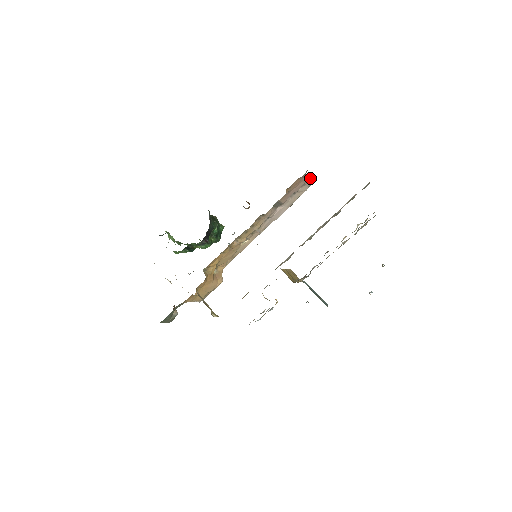
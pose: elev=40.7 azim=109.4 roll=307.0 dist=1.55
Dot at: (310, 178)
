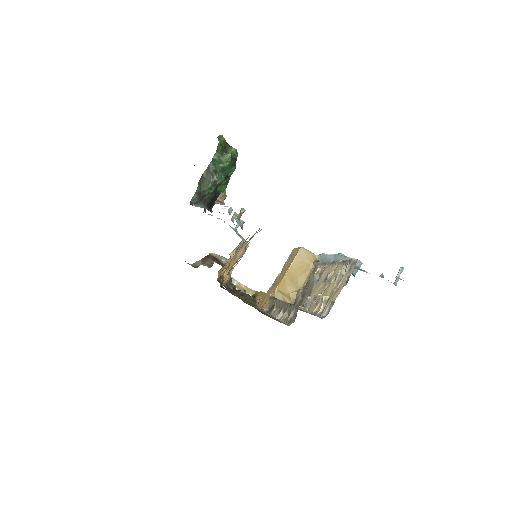
Dot at: (248, 243)
